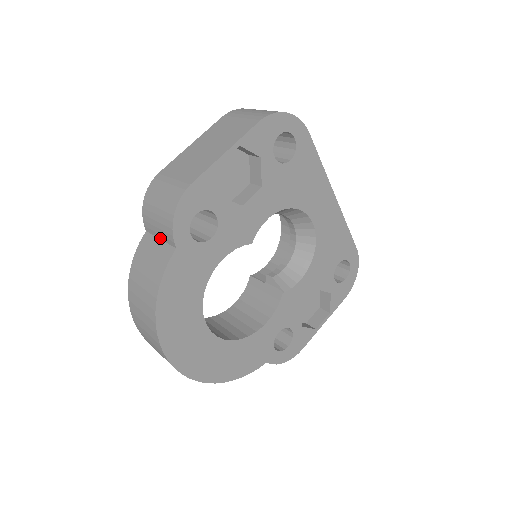
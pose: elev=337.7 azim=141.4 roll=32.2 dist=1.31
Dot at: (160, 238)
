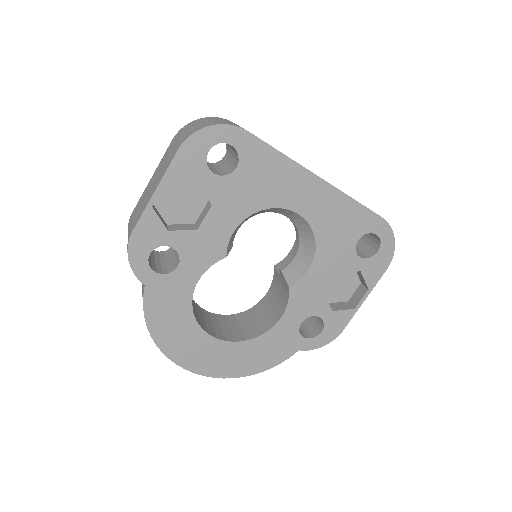
Dot at: occluded
